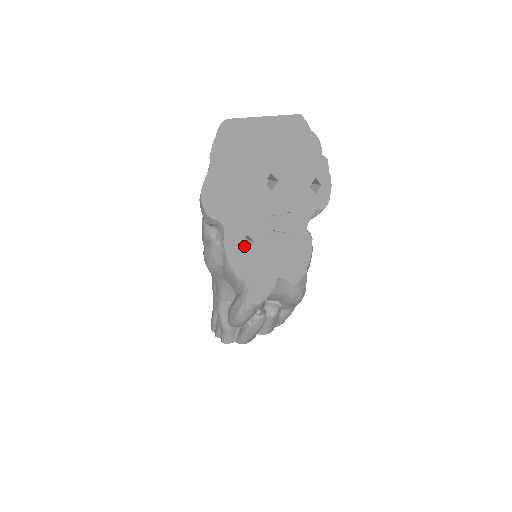
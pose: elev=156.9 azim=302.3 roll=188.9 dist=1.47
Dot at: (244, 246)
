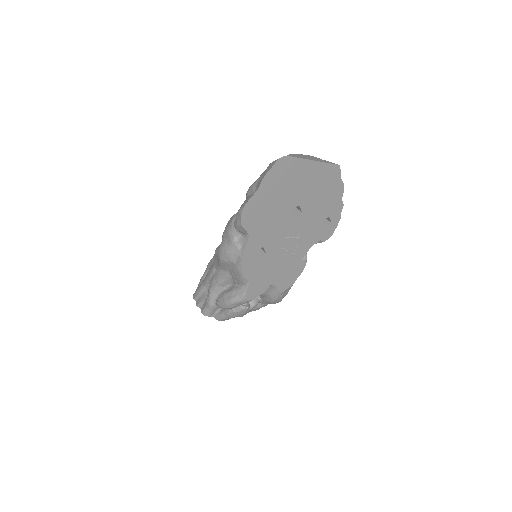
Dot at: (256, 253)
